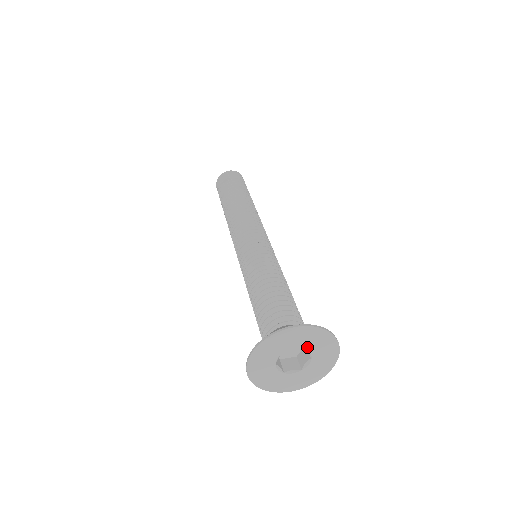
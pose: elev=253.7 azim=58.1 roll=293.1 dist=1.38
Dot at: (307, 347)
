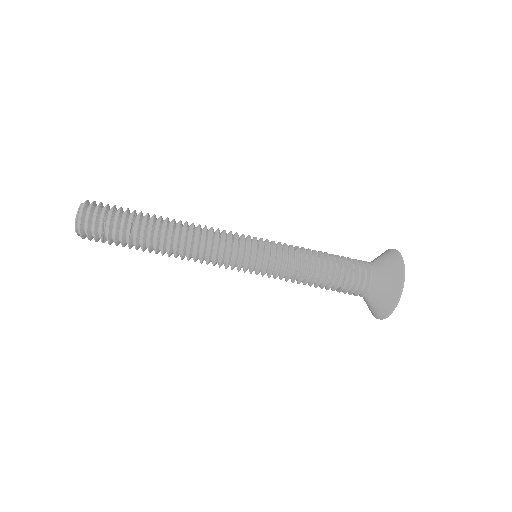
Dot at: occluded
